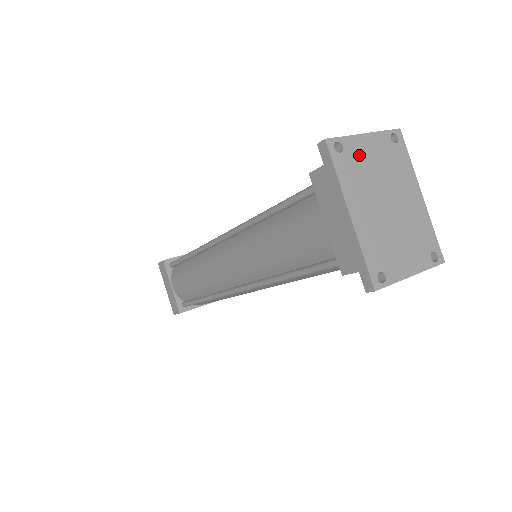
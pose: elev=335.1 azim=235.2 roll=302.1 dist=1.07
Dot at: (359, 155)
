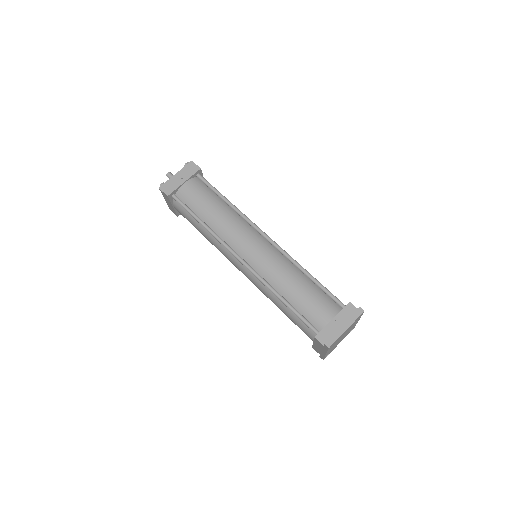
Dot at: (340, 337)
